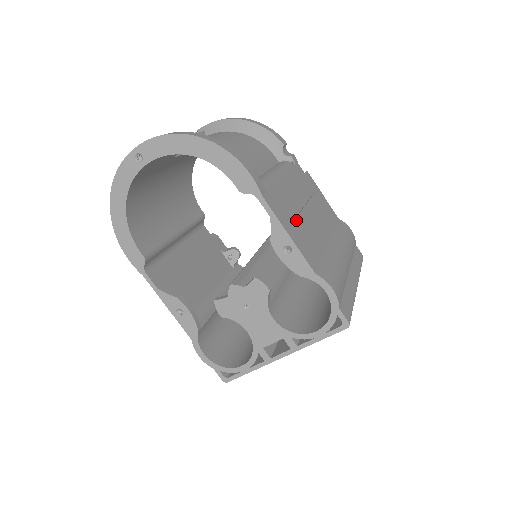
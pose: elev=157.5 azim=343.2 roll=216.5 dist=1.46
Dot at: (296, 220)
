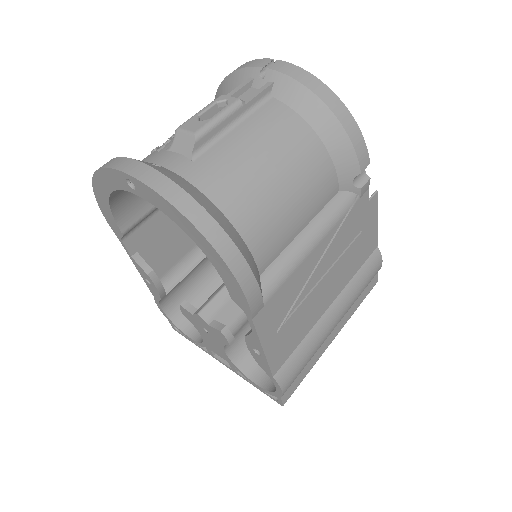
Dot at: (292, 313)
